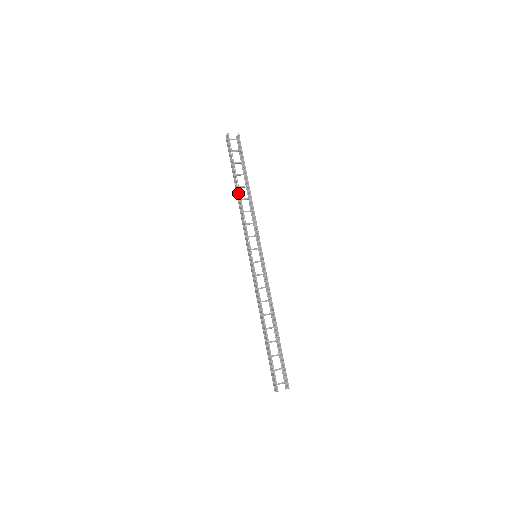
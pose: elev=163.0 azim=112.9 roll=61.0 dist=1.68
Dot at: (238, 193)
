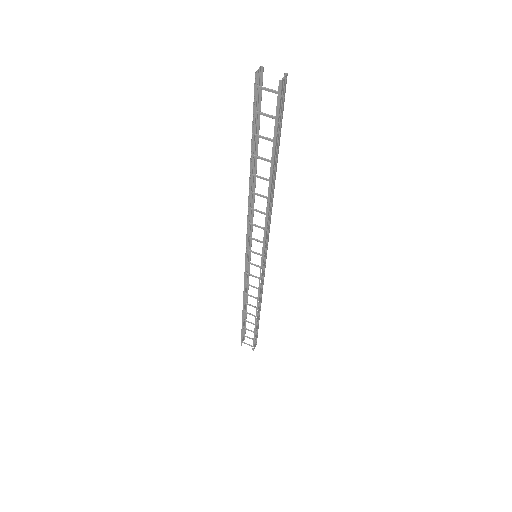
Dot at: (249, 181)
